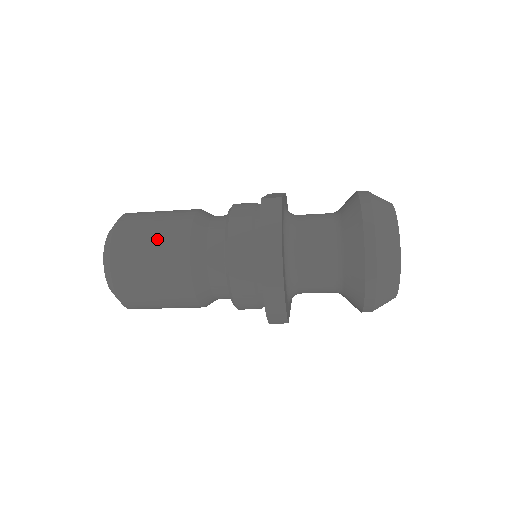
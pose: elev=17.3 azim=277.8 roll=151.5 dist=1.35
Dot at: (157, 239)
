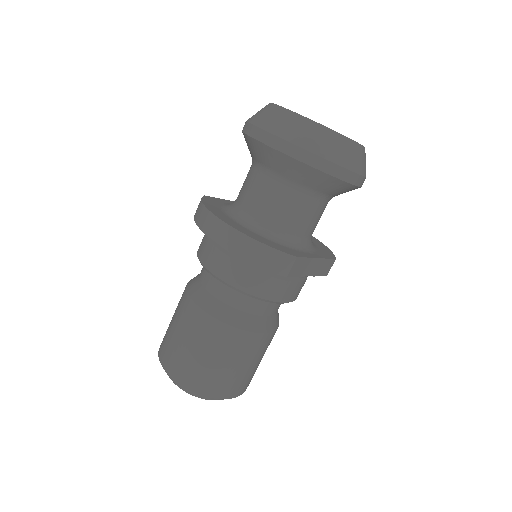
Dot at: (174, 317)
